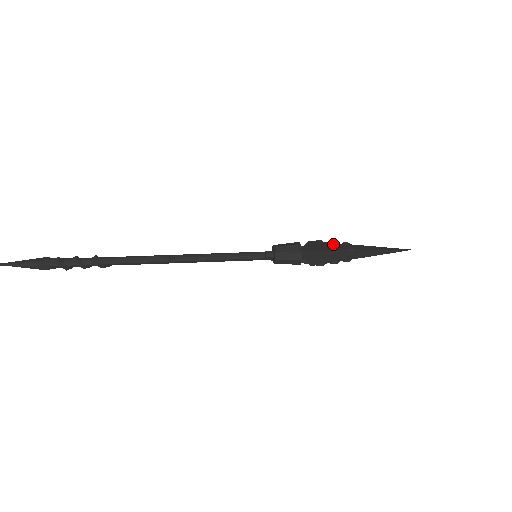
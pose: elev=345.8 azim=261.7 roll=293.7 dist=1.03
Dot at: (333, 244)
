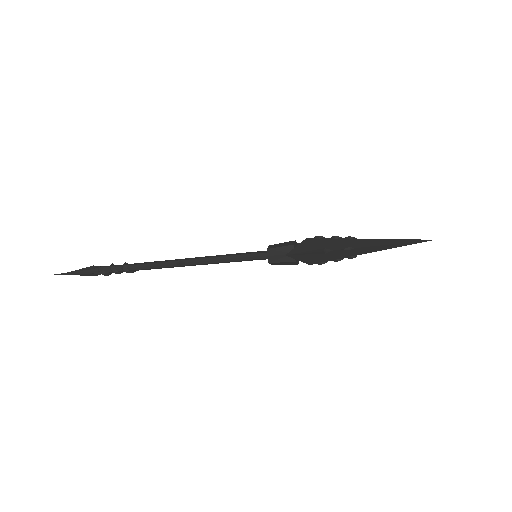
Dot at: (332, 241)
